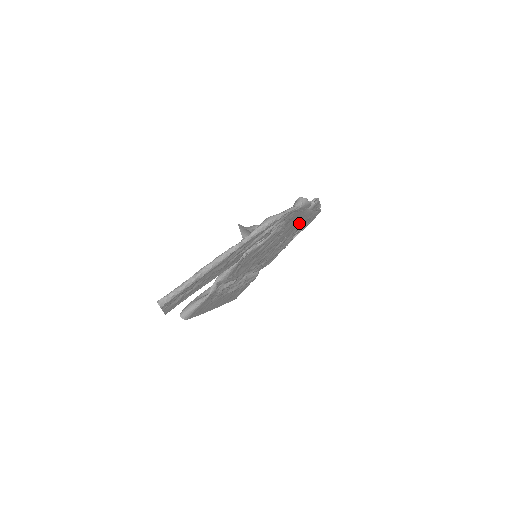
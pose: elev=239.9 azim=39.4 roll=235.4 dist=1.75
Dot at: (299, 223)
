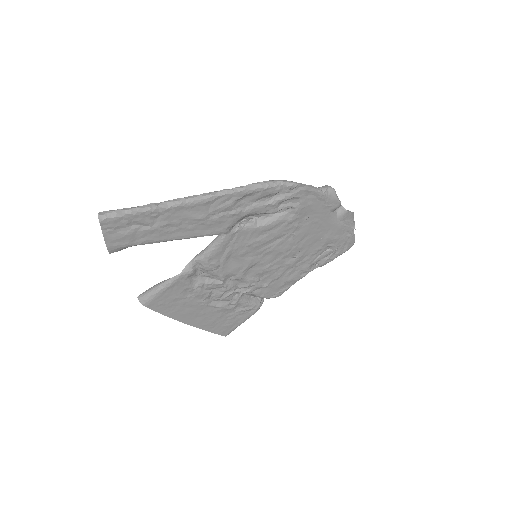
Dot at: (322, 236)
